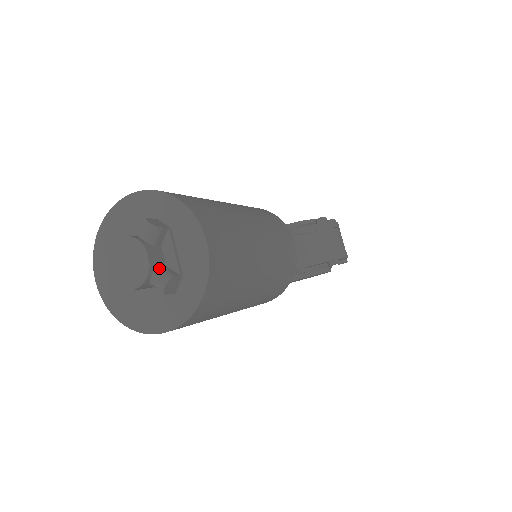
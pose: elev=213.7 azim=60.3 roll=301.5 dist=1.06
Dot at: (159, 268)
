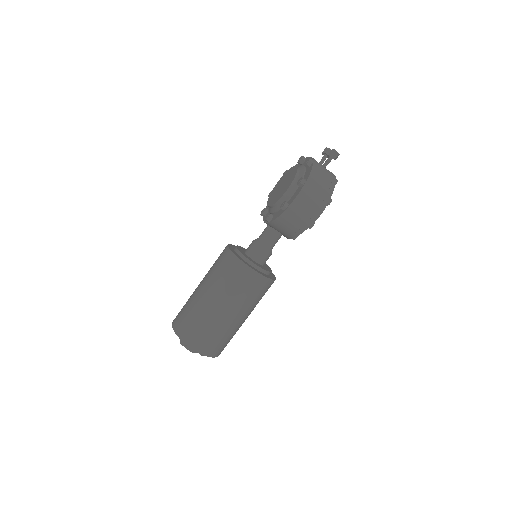
Dot at: occluded
